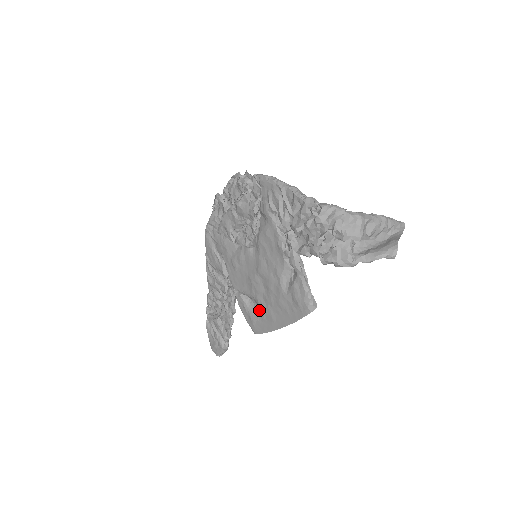
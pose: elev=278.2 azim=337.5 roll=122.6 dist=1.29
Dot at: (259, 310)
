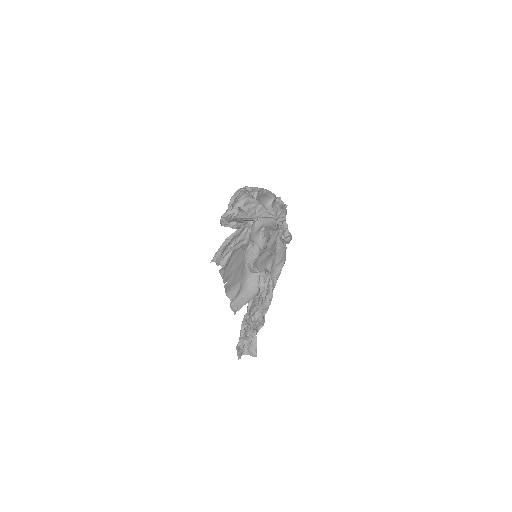
Dot at: (233, 292)
